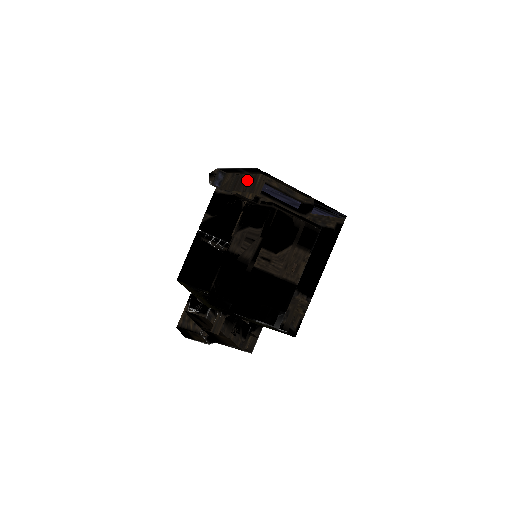
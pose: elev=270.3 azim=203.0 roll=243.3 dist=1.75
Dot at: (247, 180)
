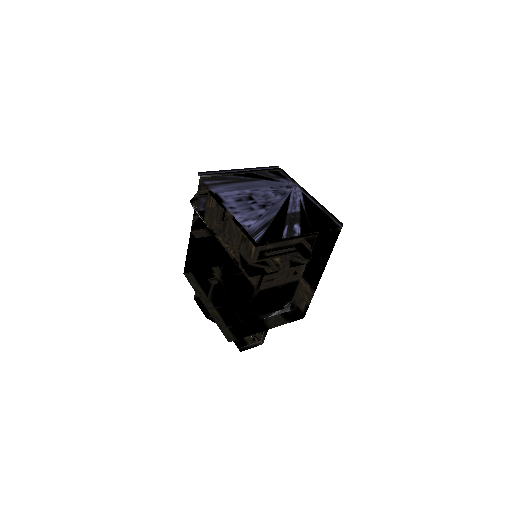
Dot at: (238, 236)
